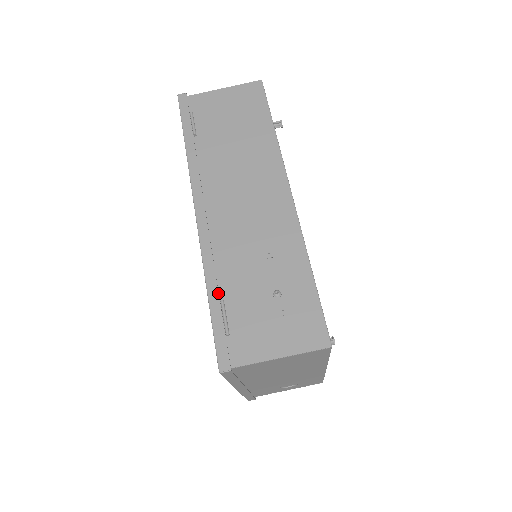
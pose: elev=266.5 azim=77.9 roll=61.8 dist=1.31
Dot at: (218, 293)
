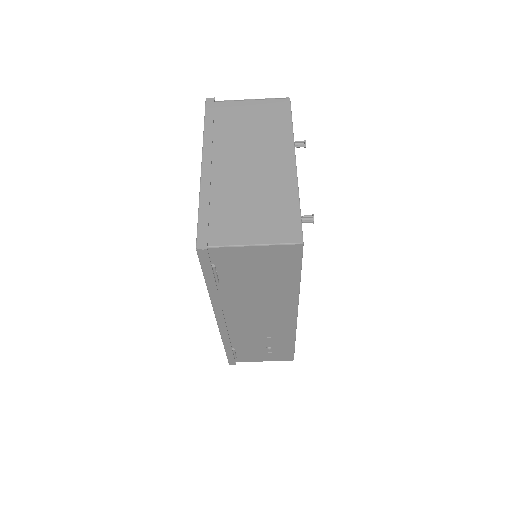
Dot at: (231, 348)
